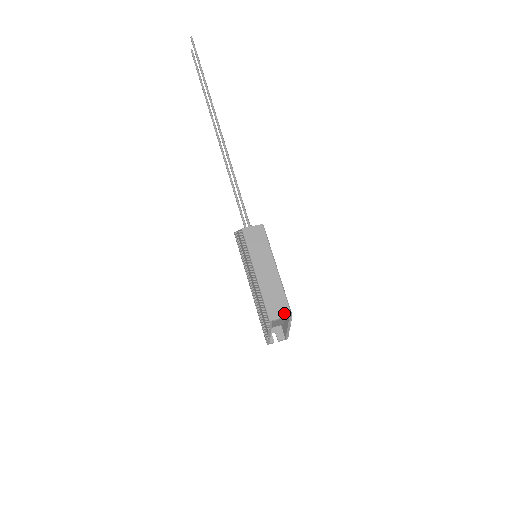
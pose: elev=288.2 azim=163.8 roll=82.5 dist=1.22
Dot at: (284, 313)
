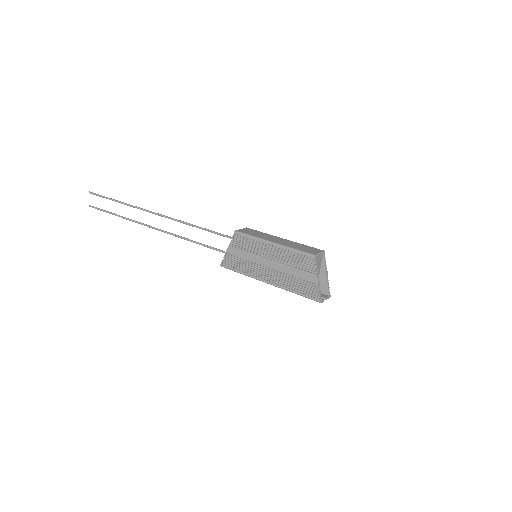
Dot at: (318, 251)
